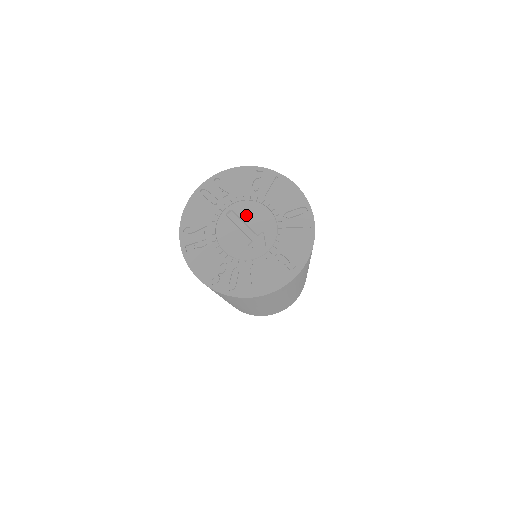
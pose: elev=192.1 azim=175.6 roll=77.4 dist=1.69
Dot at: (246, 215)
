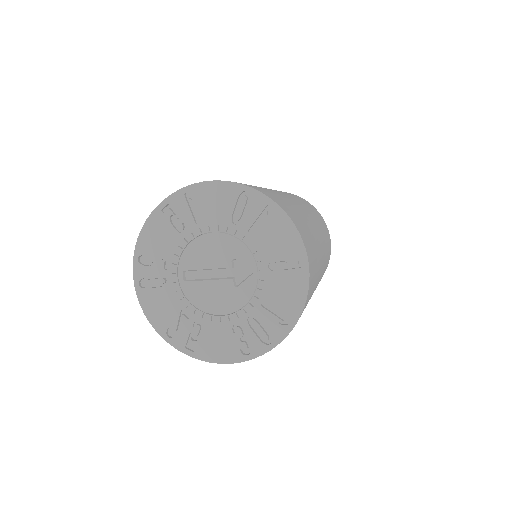
Dot at: (201, 261)
